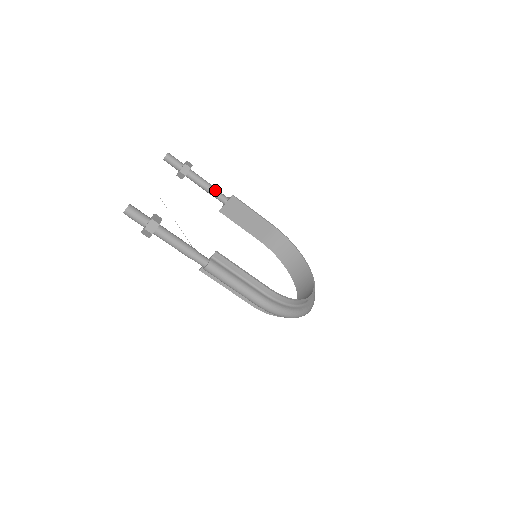
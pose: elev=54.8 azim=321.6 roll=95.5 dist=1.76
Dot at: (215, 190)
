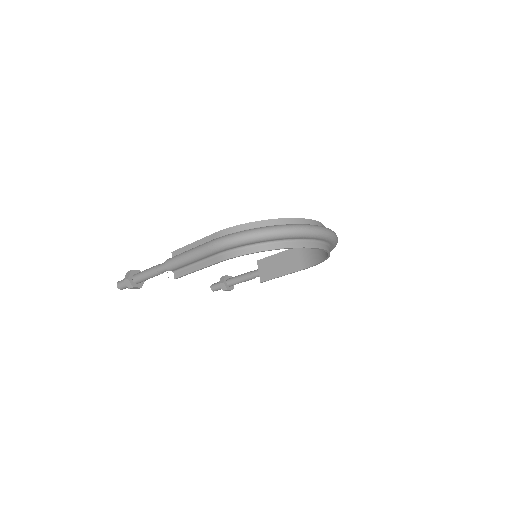
Dot at: (248, 272)
